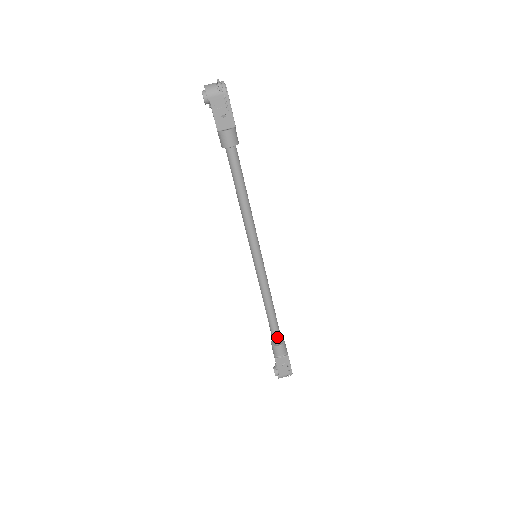
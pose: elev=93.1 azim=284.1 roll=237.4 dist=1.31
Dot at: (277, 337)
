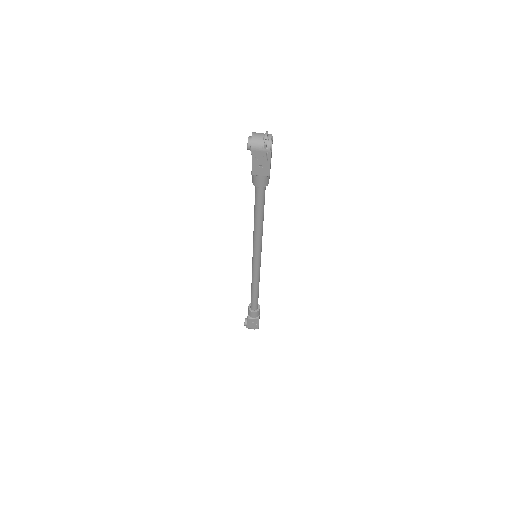
Dot at: (254, 306)
